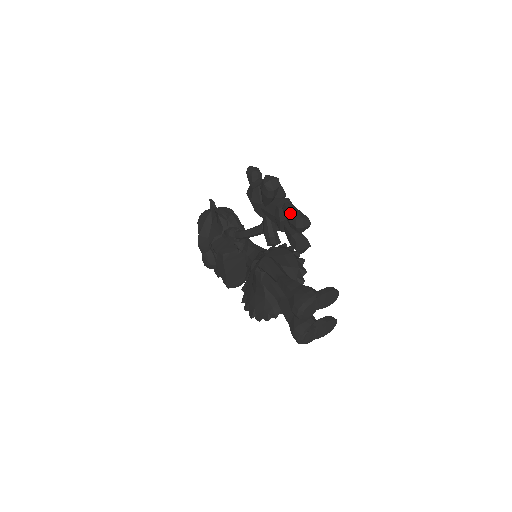
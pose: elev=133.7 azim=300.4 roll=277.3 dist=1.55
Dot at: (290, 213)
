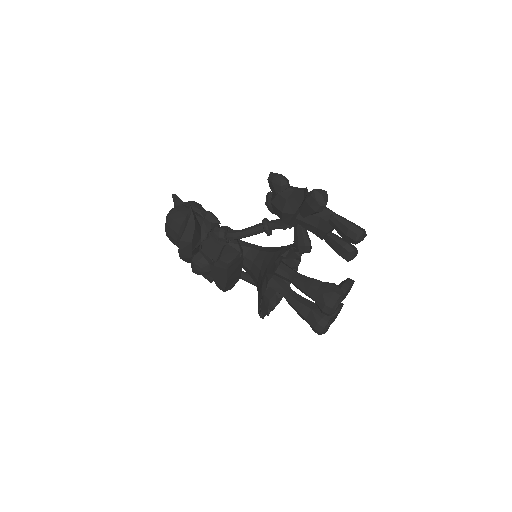
Dot at: (348, 227)
